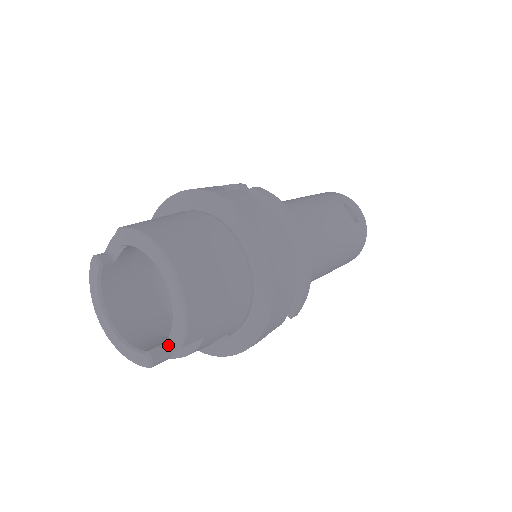
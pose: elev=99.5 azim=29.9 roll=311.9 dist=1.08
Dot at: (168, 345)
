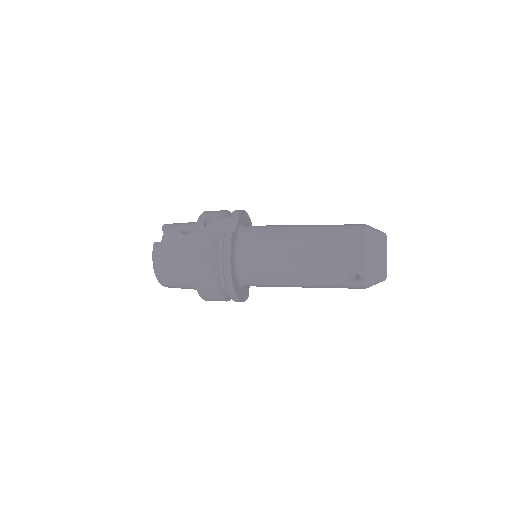
Dot at: occluded
